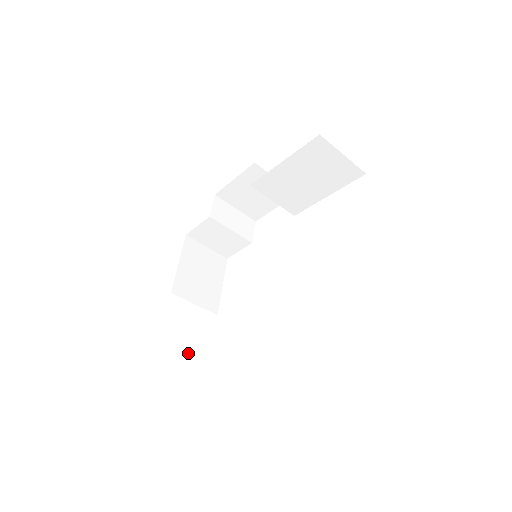
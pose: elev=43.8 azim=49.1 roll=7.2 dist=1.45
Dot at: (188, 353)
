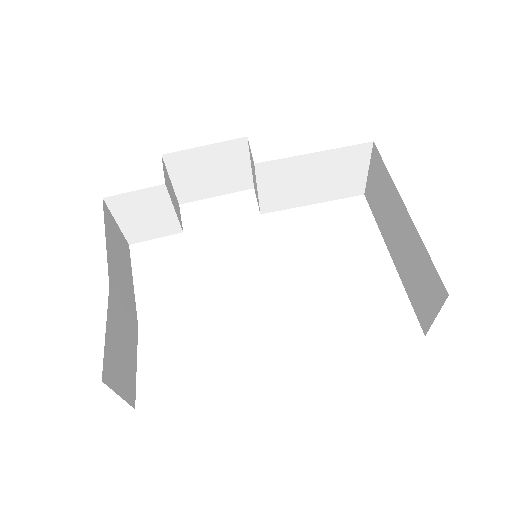
Dot at: (124, 384)
